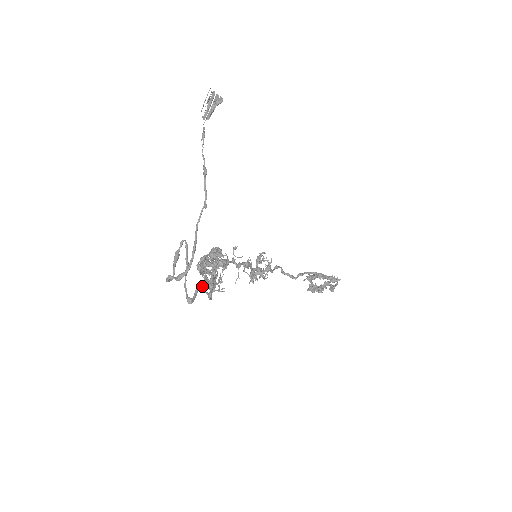
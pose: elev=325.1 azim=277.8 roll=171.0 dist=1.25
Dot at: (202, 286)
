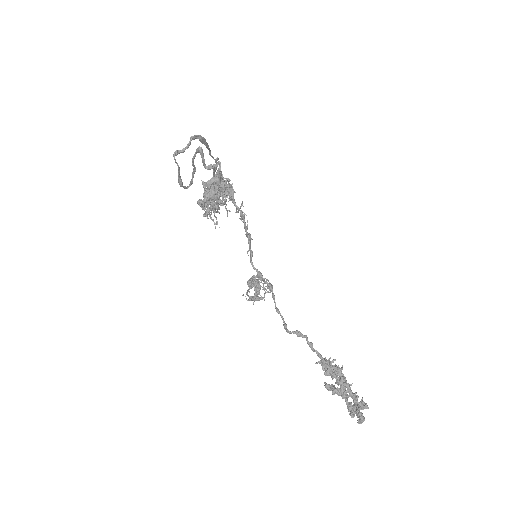
Dot at: (207, 181)
